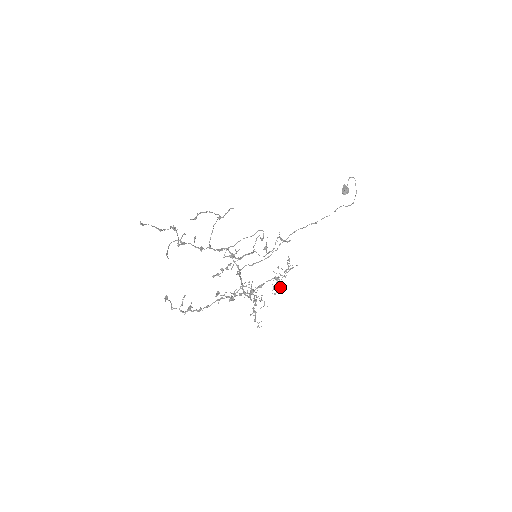
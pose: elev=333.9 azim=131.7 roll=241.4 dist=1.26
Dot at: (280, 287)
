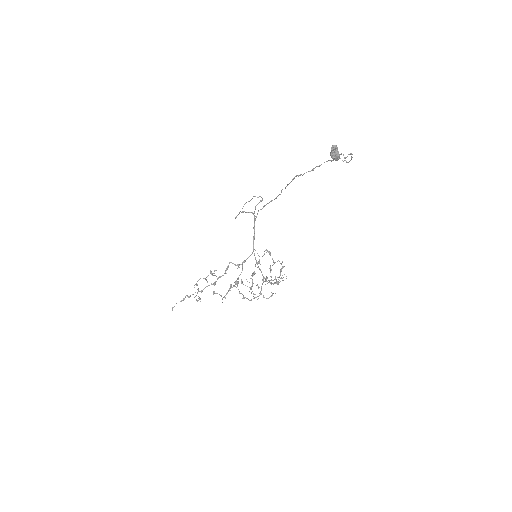
Dot at: occluded
